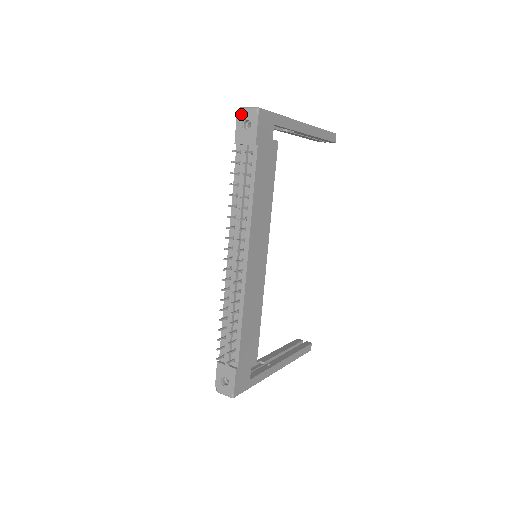
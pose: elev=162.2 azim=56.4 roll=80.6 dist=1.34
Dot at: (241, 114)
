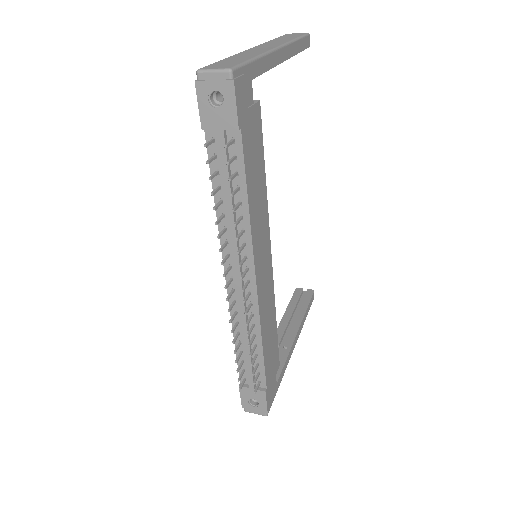
Dot at: (202, 82)
